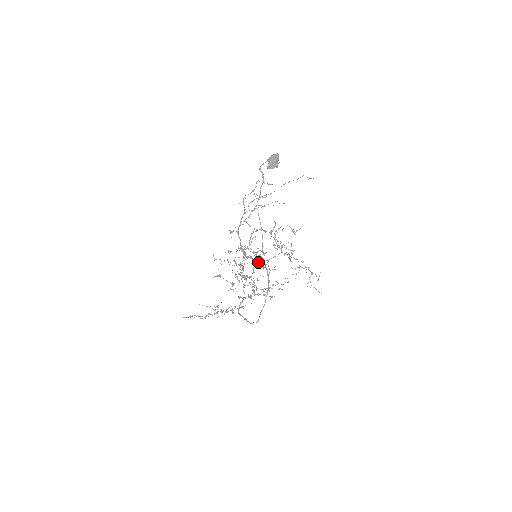
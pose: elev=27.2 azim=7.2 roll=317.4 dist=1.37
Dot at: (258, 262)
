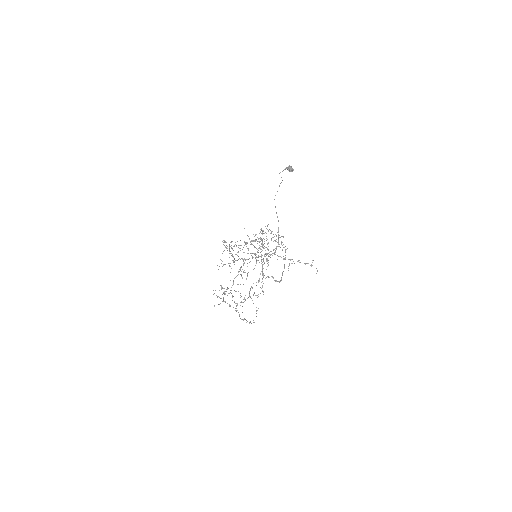
Dot at: (262, 255)
